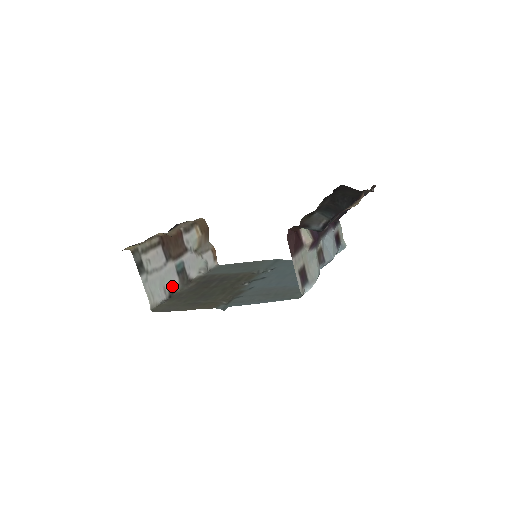
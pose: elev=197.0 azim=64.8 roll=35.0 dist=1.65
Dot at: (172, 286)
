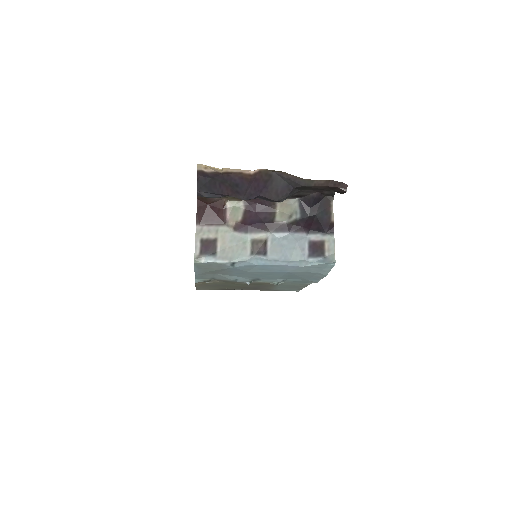
Dot at: occluded
